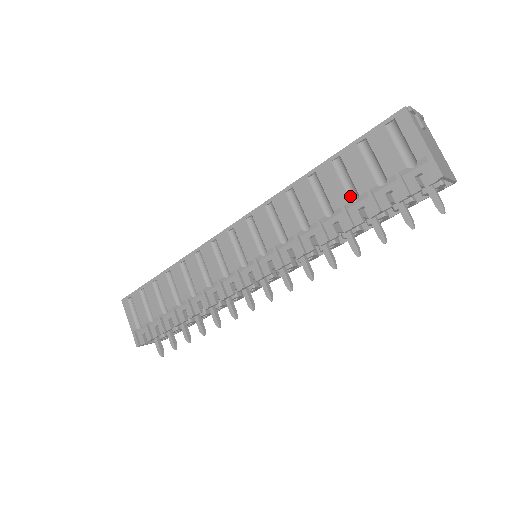
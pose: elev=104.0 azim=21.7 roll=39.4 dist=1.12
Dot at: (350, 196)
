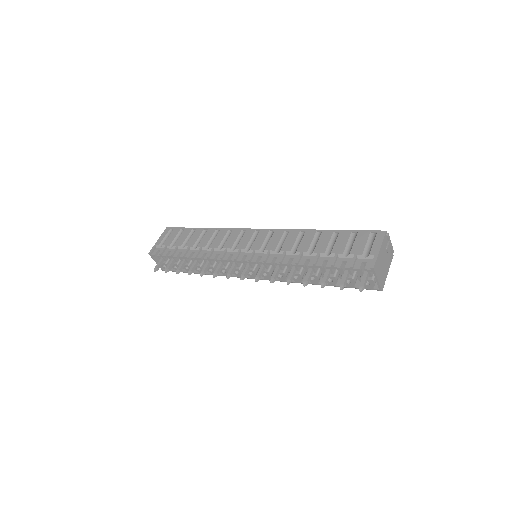
Dot at: (327, 251)
